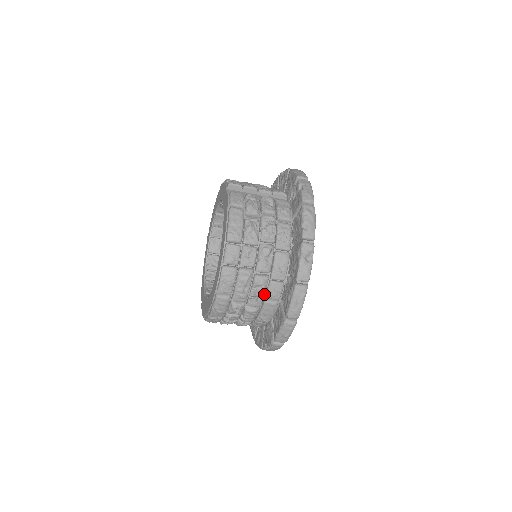
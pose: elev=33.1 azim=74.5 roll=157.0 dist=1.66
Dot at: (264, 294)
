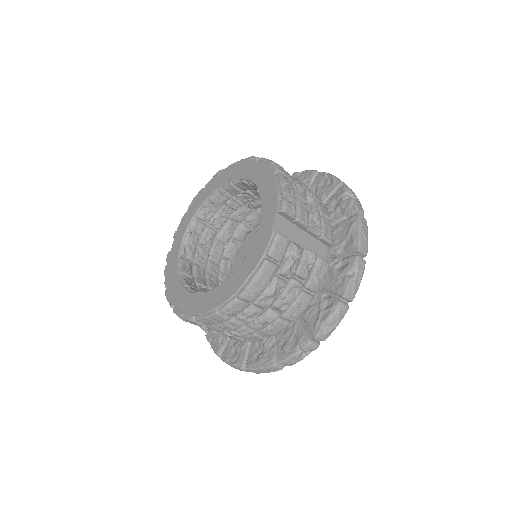
Dot at: occluded
